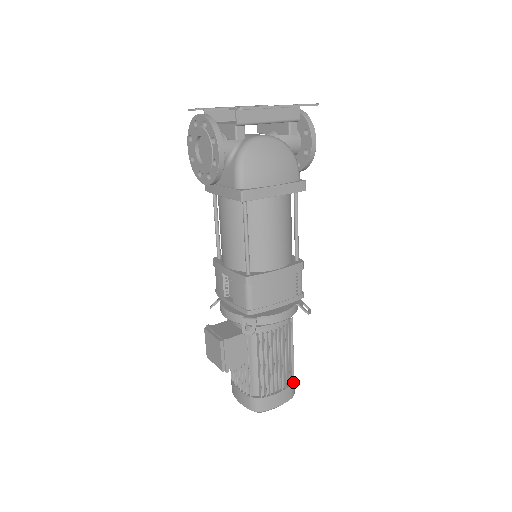
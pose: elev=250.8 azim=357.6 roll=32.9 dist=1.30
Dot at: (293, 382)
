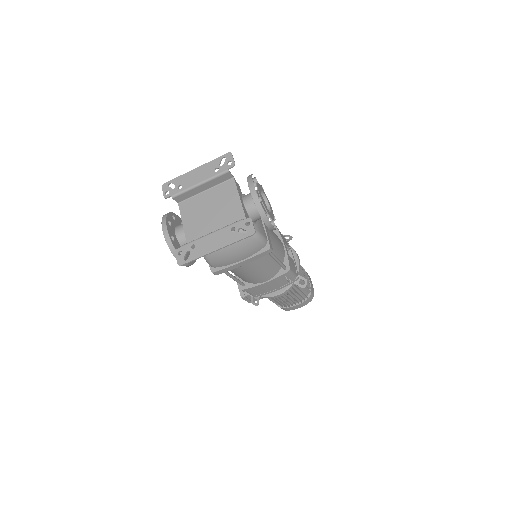
Dot at: (309, 297)
